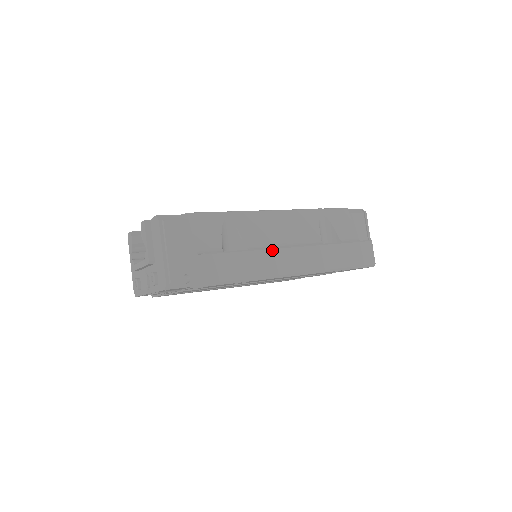
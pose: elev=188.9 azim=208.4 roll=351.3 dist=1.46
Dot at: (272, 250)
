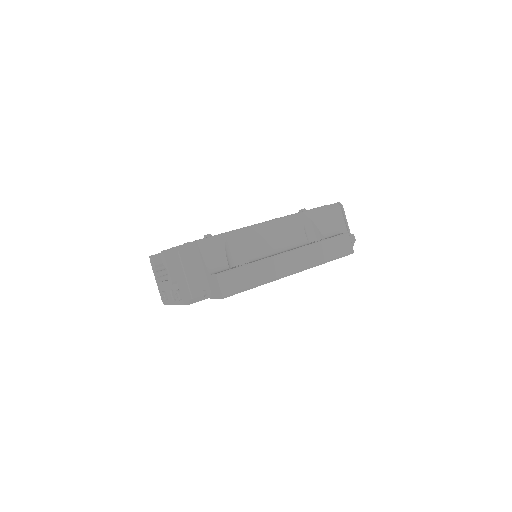
Dot at: (268, 260)
